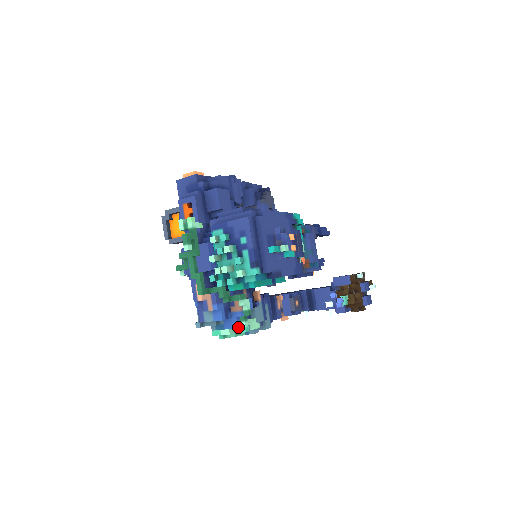
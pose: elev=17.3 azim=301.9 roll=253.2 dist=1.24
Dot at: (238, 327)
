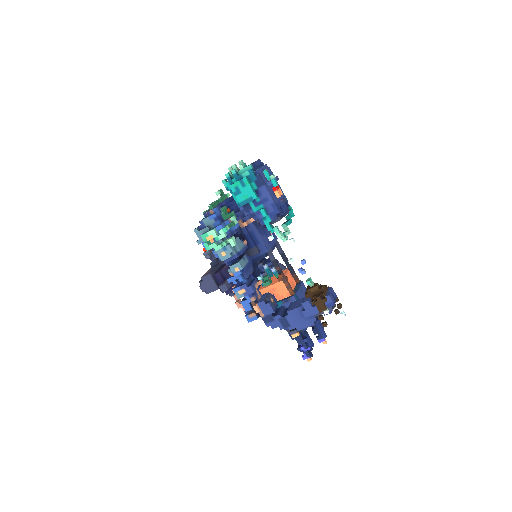
Dot at: (221, 225)
